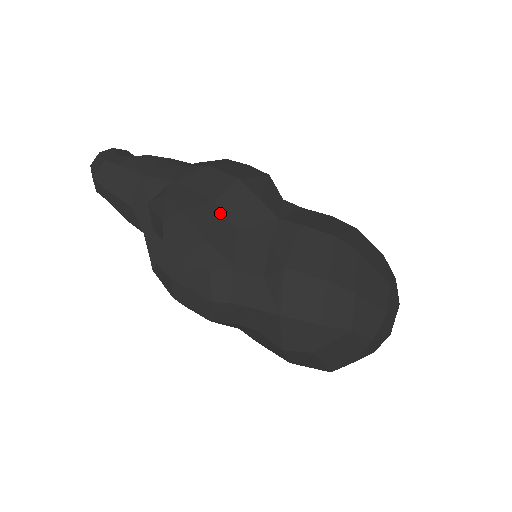
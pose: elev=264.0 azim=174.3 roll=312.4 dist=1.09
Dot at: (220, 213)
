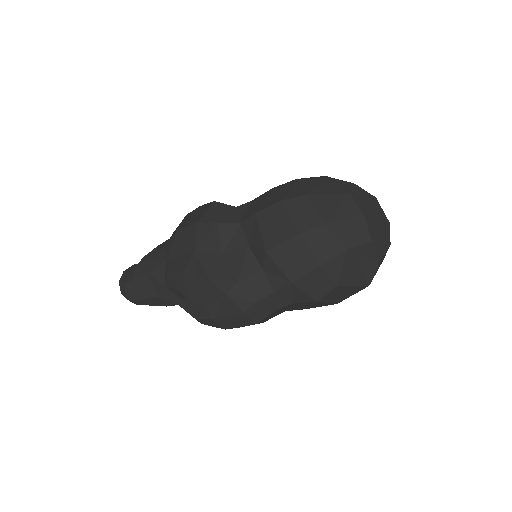
Dot at: (204, 254)
